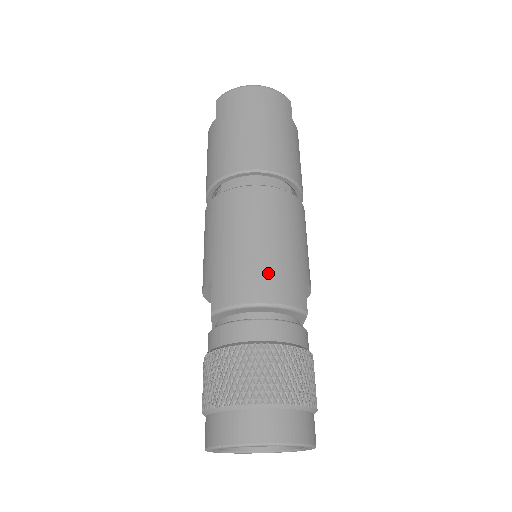
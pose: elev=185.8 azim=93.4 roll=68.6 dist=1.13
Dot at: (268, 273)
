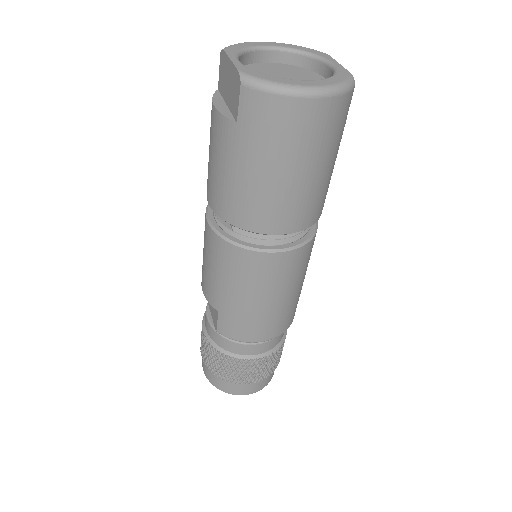
Dot at: (272, 323)
